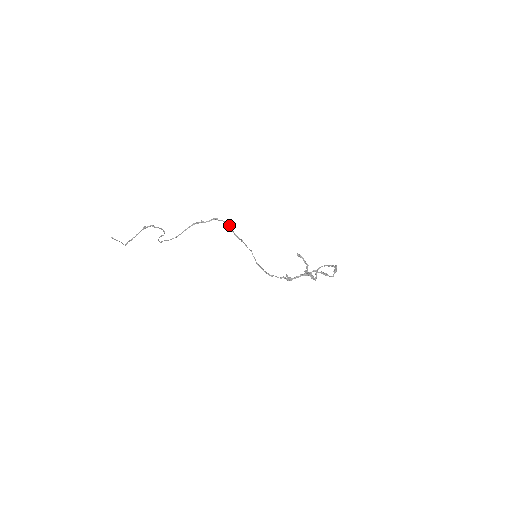
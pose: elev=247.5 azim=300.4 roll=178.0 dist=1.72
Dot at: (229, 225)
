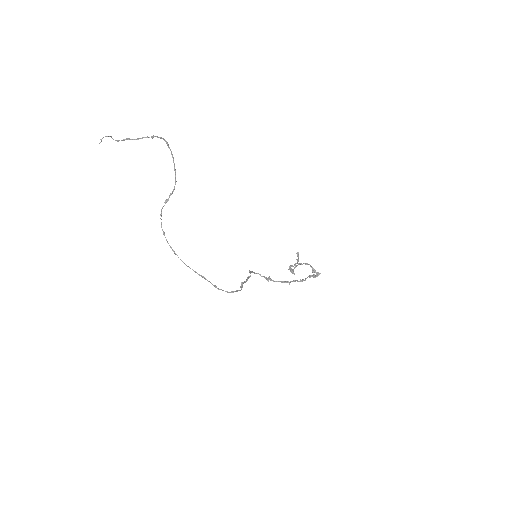
Dot at: occluded
